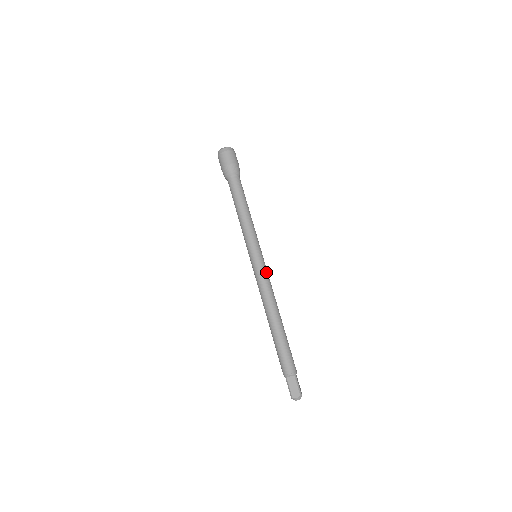
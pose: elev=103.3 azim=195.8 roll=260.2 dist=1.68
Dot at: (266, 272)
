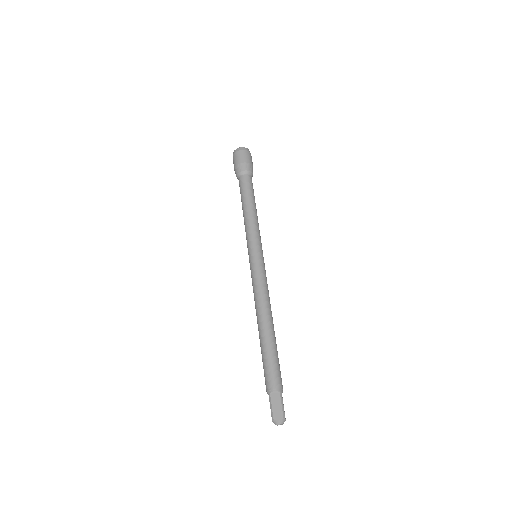
Dot at: (265, 273)
